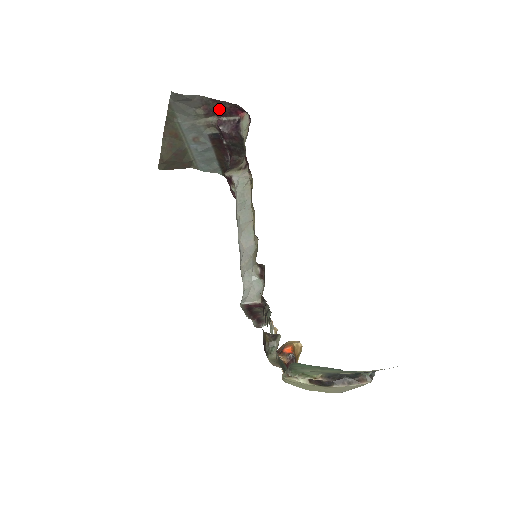
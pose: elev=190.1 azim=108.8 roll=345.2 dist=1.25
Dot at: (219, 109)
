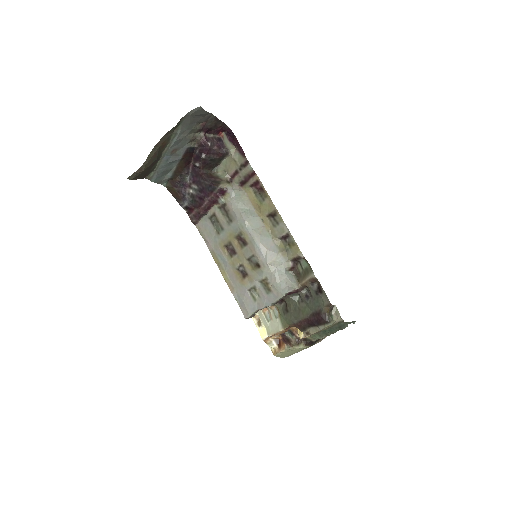
Dot at: (212, 127)
